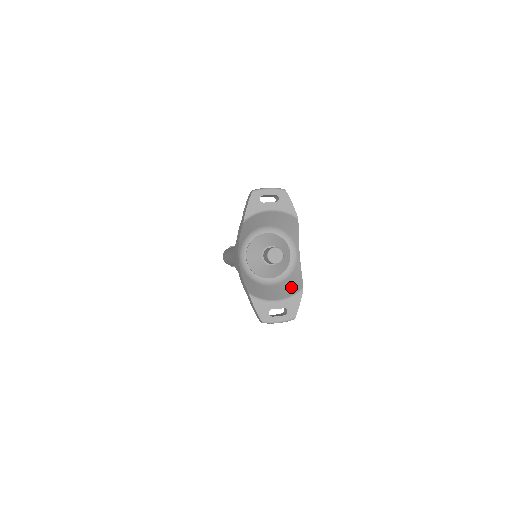
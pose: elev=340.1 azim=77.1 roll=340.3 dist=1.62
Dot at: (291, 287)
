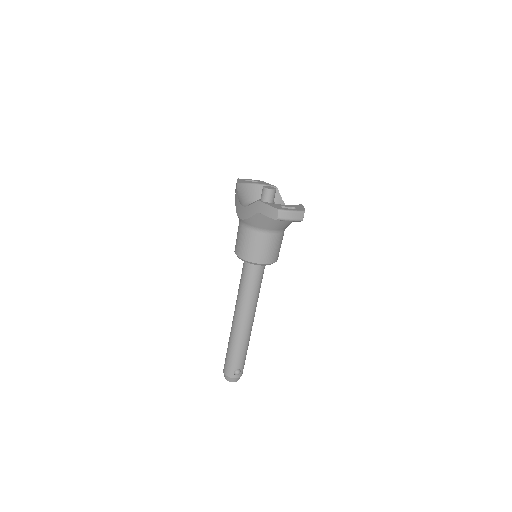
Dot at: occluded
